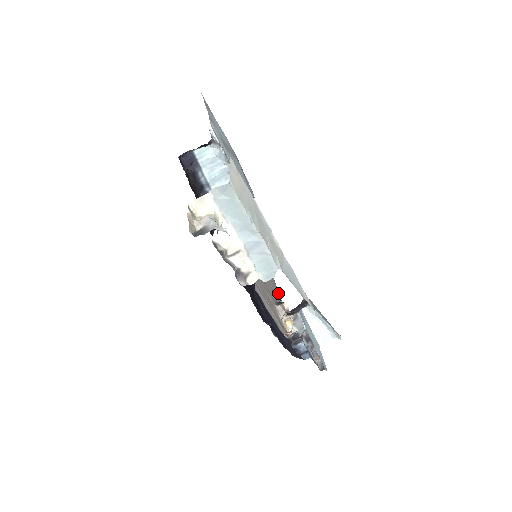
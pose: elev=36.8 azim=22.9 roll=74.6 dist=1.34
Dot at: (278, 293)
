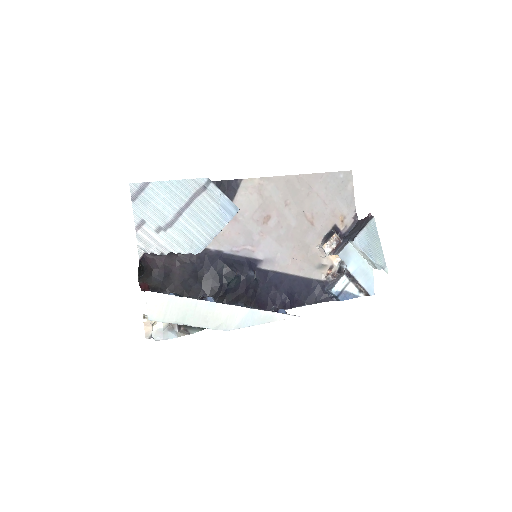
Dot at: (350, 198)
